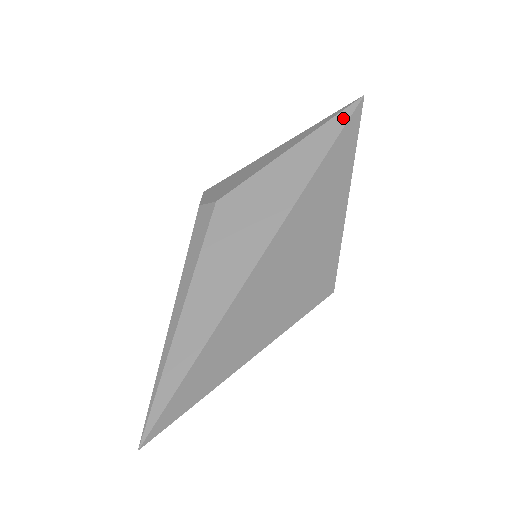
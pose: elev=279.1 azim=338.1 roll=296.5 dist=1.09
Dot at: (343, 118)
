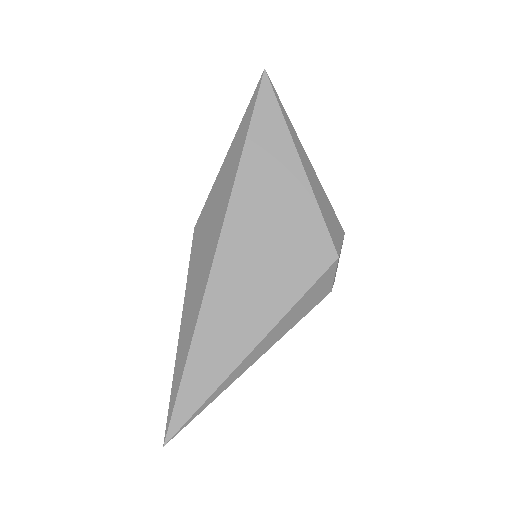
Dot at: (253, 101)
